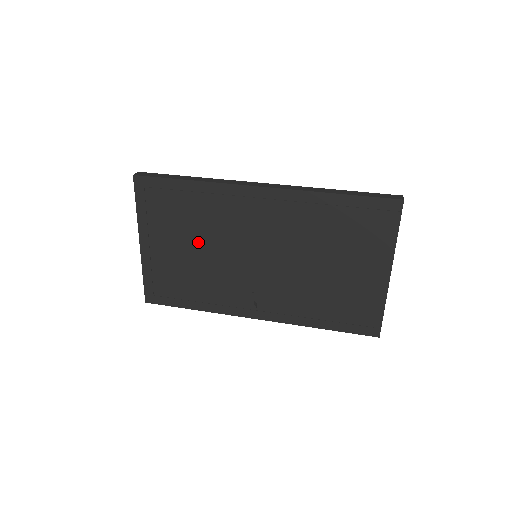
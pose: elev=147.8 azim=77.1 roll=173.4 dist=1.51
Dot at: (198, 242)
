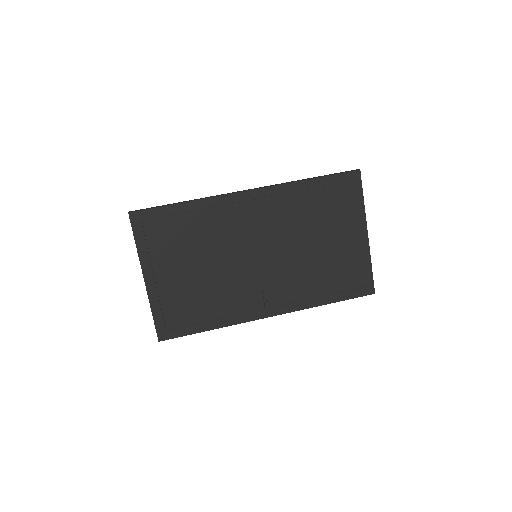
Dot at: (202, 259)
